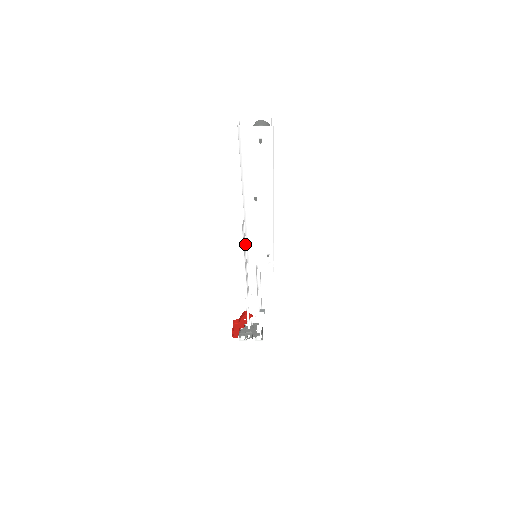
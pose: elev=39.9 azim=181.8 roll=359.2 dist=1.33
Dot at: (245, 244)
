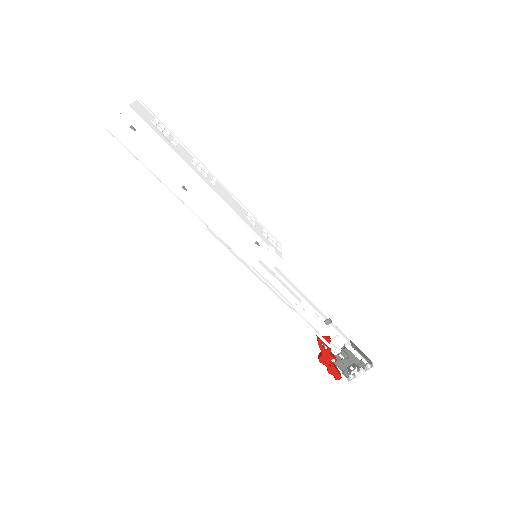
Dot at: occluded
